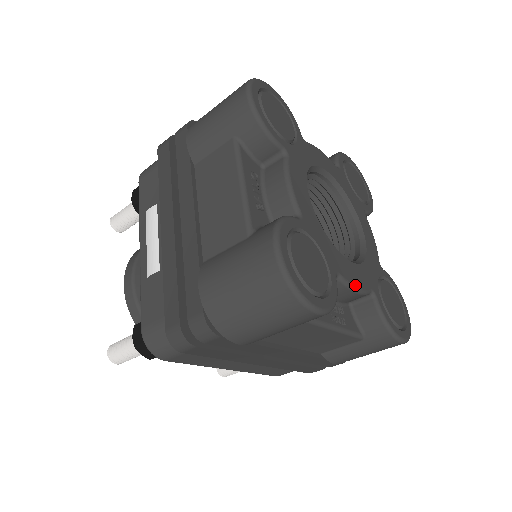
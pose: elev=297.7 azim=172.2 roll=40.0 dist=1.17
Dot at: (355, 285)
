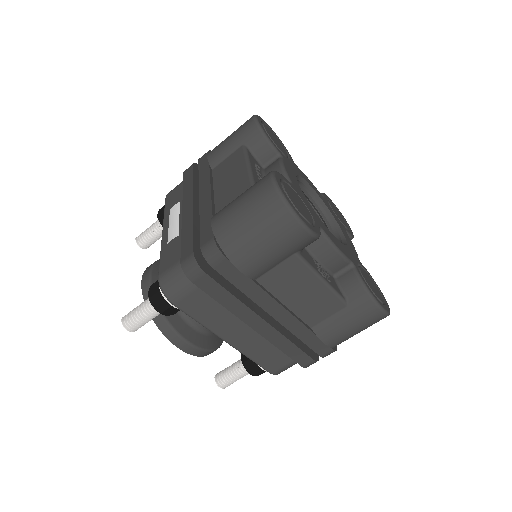
Dot at: (336, 245)
